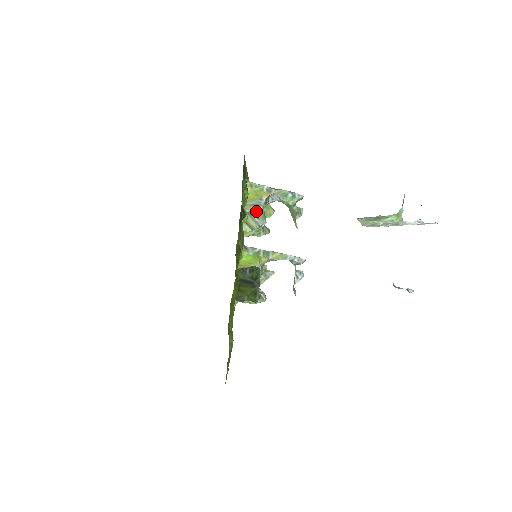
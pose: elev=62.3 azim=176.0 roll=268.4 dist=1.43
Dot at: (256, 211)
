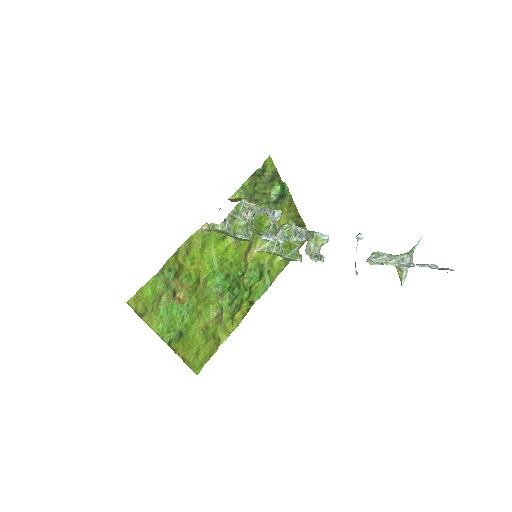
Dot at: (282, 226)
